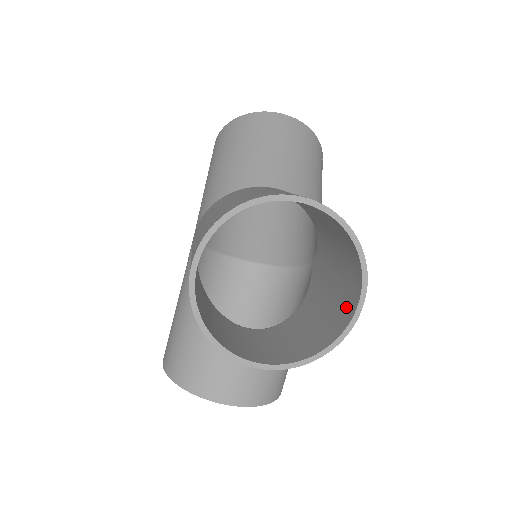
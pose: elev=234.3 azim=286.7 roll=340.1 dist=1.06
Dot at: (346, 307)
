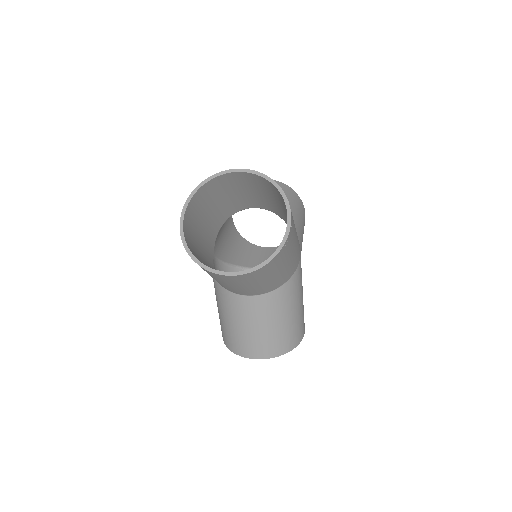
Dot at: occluded
